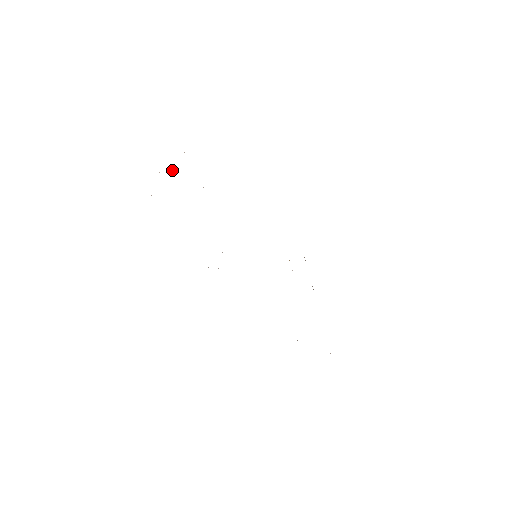
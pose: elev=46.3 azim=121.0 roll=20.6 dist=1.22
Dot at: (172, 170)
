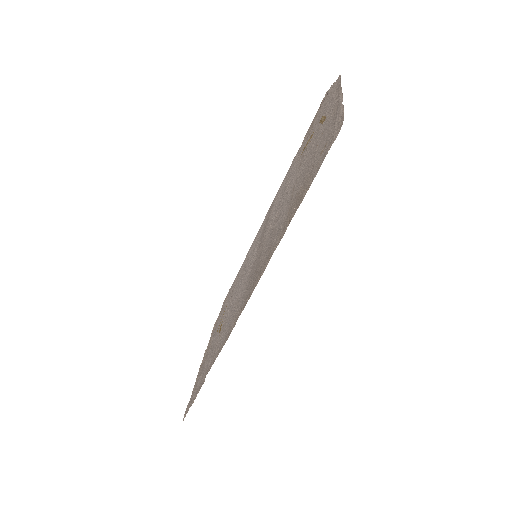
Dot at: (321, 118)
